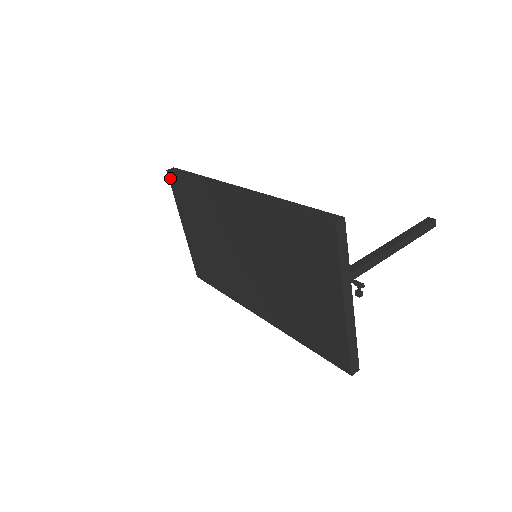
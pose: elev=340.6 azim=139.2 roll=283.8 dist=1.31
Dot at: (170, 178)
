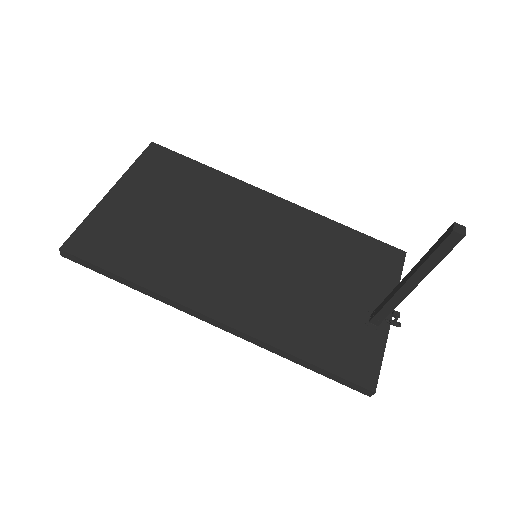
Dot at: occluded
